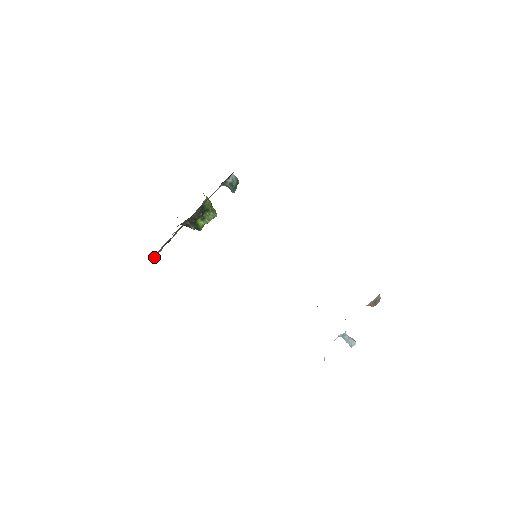
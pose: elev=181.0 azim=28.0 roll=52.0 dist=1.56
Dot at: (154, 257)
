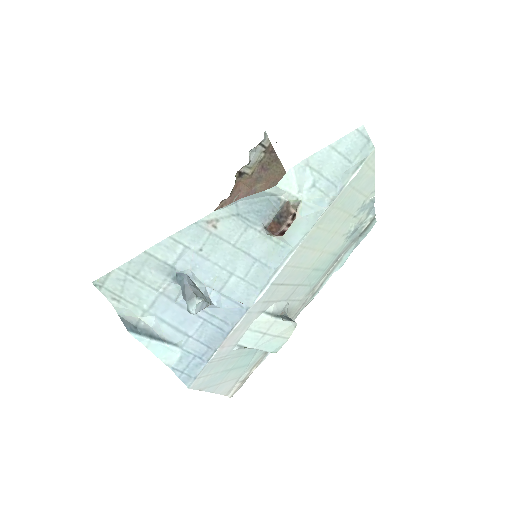
Dot at: occluded
